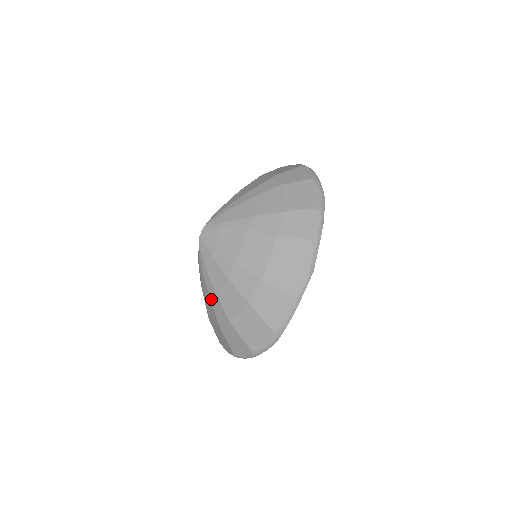
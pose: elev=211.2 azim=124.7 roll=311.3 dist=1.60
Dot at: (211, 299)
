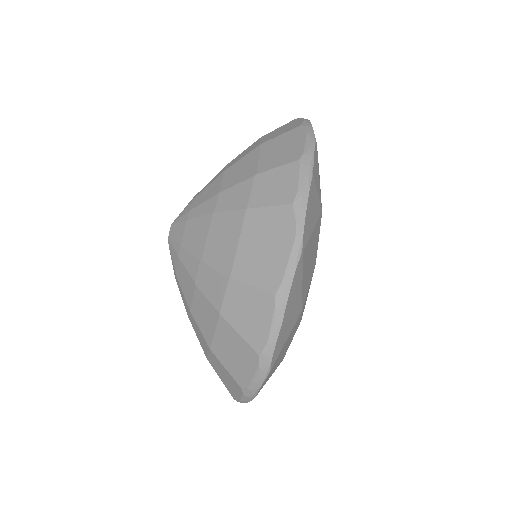
Dot at: (190, 319)
